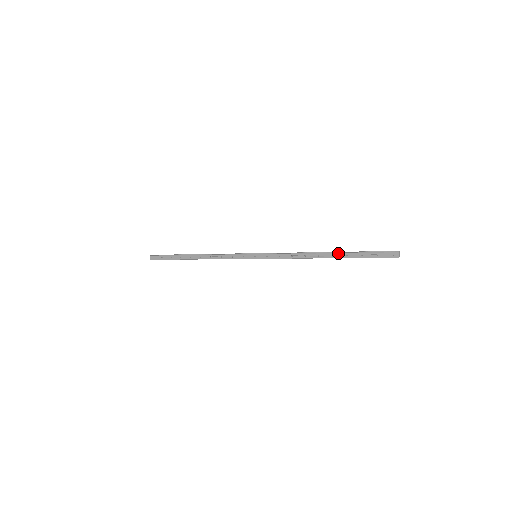
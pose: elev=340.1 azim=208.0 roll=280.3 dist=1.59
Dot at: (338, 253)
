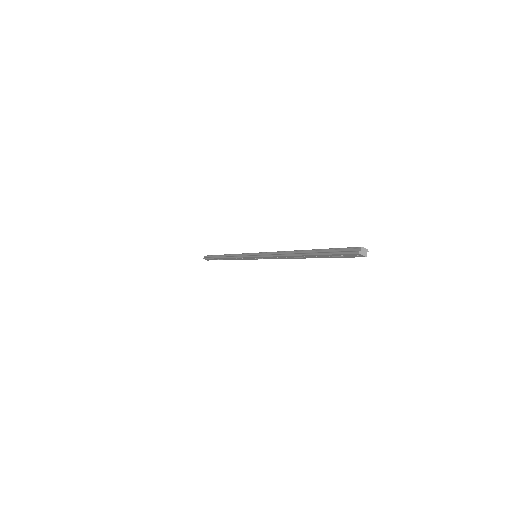
Dot at: (306, 255)
